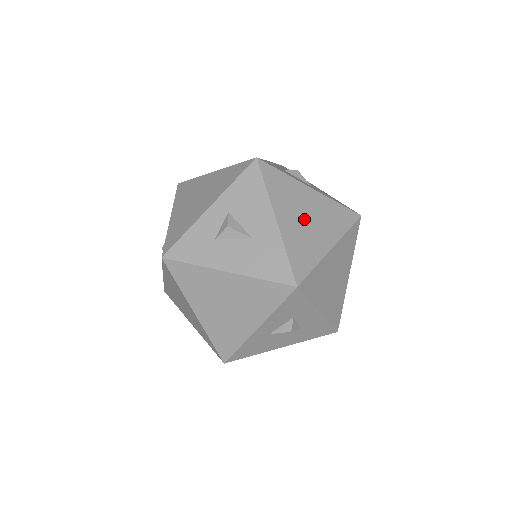
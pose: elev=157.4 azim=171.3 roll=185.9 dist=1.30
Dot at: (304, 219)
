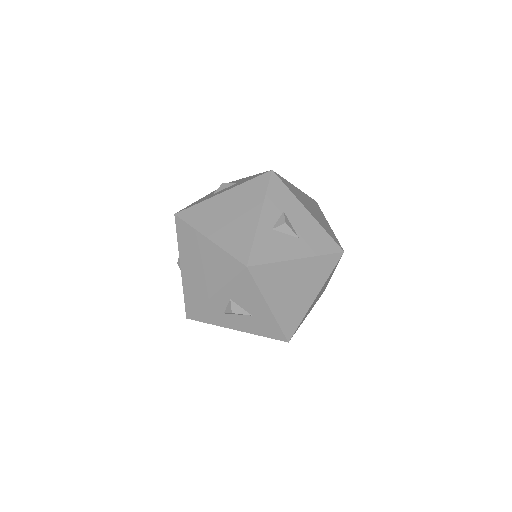
Dot at: (292, 291)
